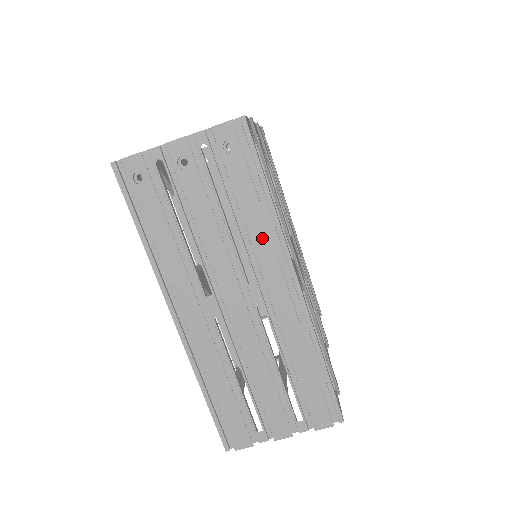
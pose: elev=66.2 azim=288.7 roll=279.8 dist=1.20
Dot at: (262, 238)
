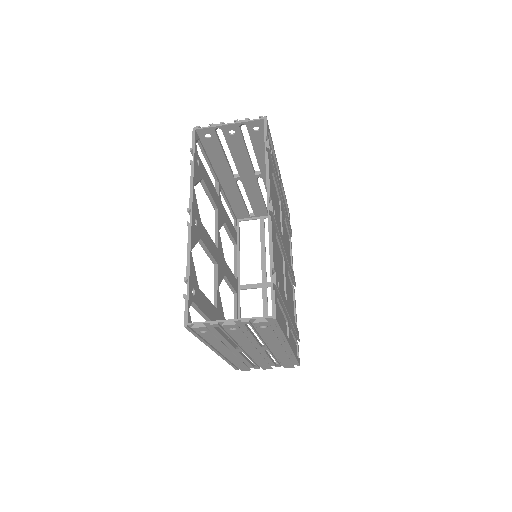
Dot at: (274, 342)
